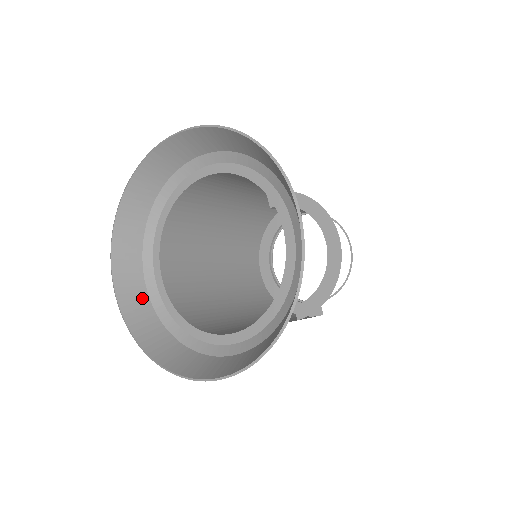
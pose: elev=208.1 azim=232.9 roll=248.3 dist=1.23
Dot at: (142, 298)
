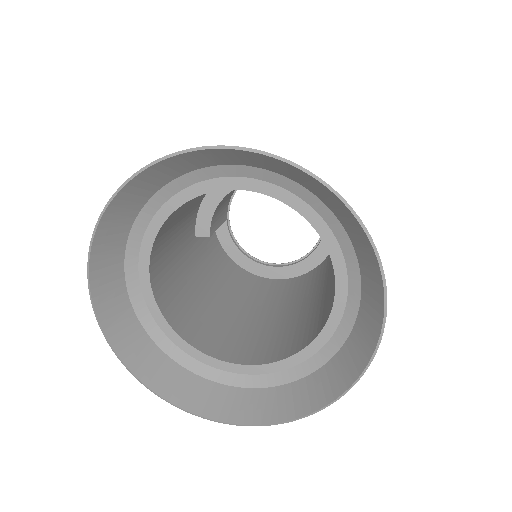
Dot at: (266, 396)
